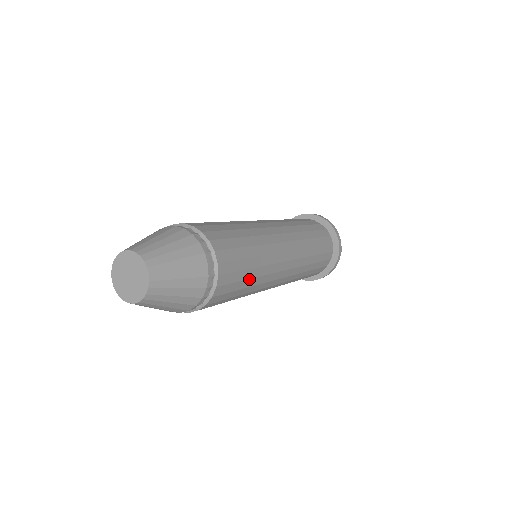
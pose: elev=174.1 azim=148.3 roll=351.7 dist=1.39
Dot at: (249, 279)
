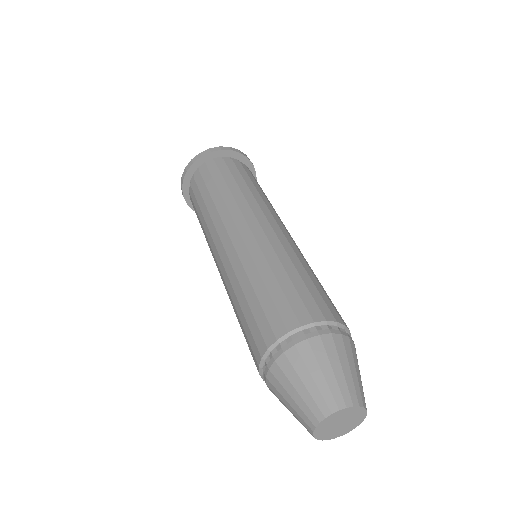
Dot at: occluded
